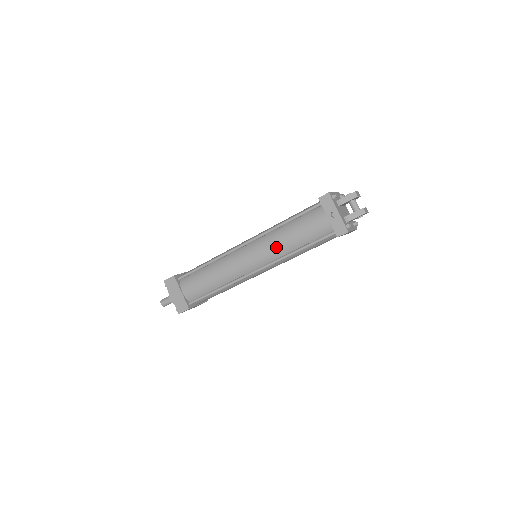
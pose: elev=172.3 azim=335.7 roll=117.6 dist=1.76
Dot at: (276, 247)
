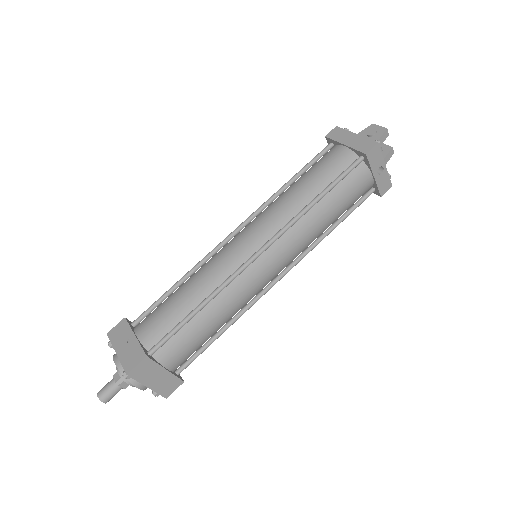
Dot at: (309, 238)
